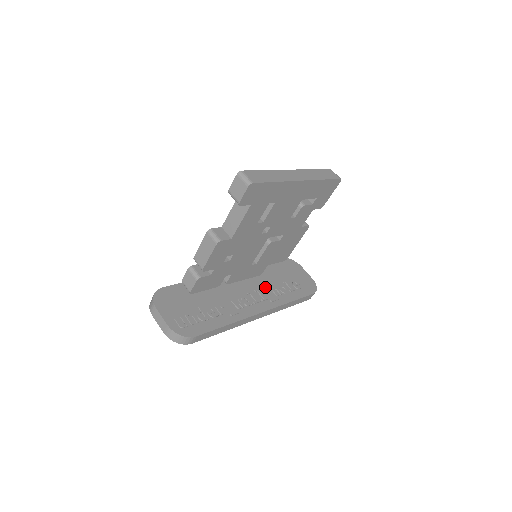
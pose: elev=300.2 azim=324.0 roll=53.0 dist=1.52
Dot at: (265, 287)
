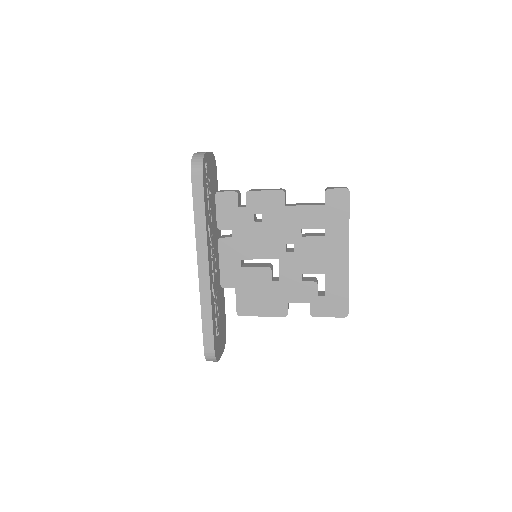
Dot at: (217, 286)
